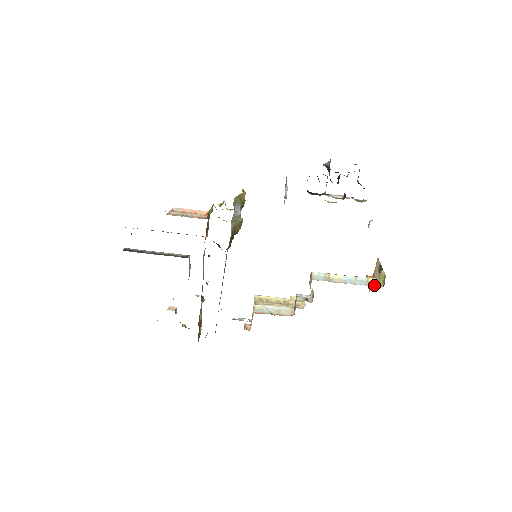
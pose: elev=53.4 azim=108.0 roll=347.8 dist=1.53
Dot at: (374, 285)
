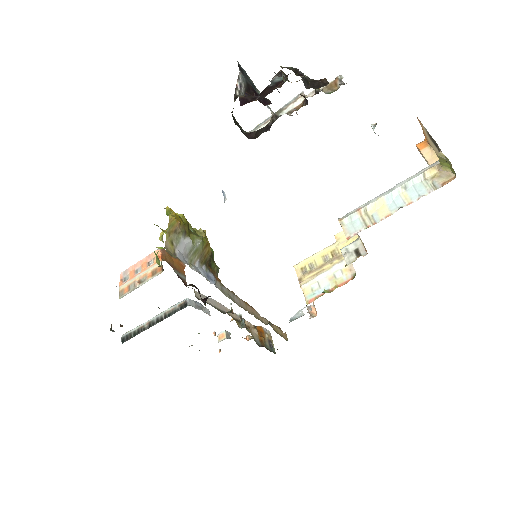
Dot at: (439, 183)
